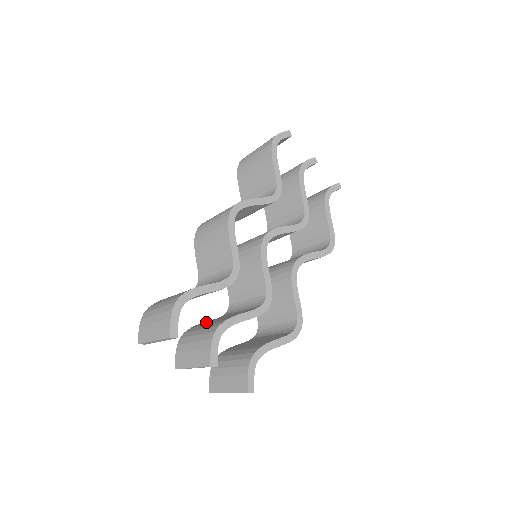
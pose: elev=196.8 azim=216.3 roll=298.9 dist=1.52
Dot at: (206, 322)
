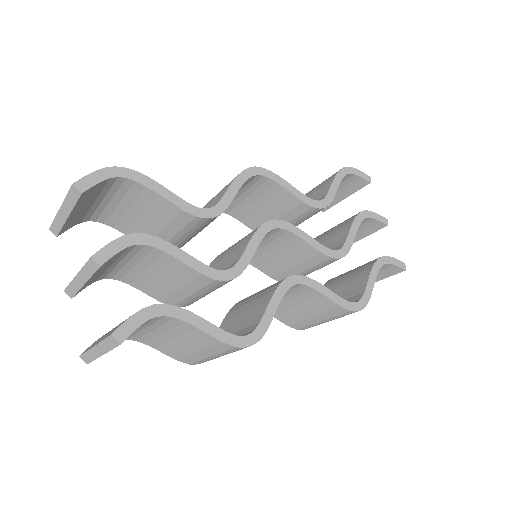
Dot at: occluded
